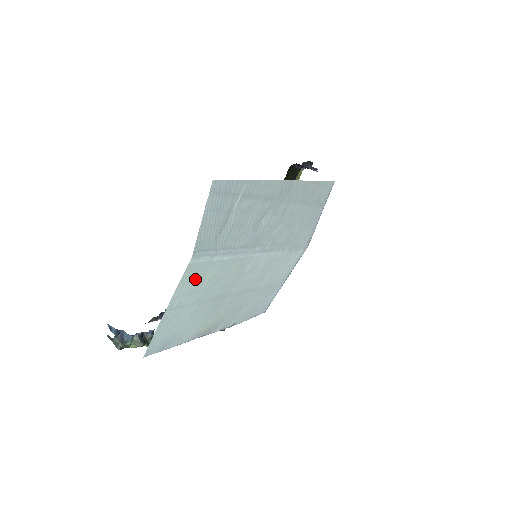
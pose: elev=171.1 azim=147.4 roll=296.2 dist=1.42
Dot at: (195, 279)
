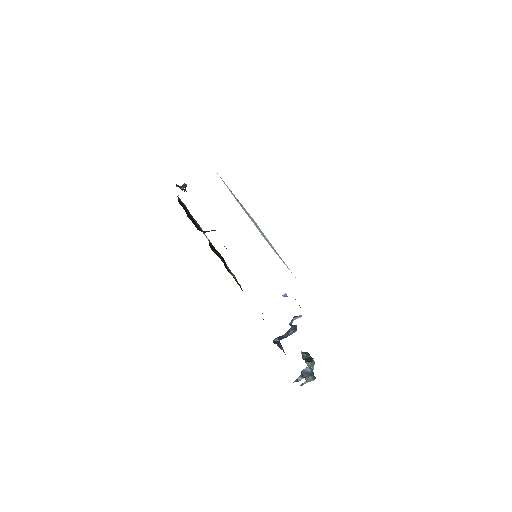
Dot at: occluded
